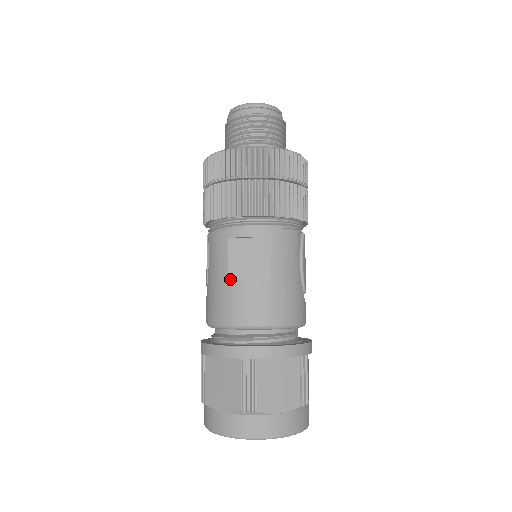
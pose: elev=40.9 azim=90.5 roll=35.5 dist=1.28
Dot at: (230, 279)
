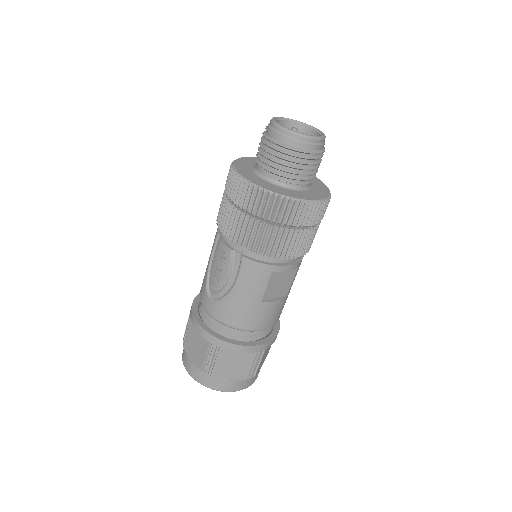
Dot at: (263, 301)
